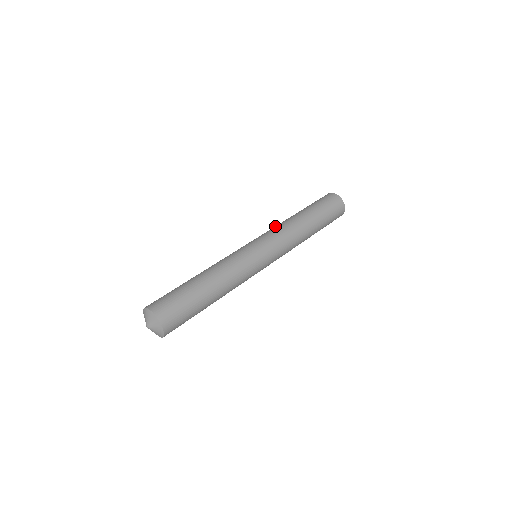
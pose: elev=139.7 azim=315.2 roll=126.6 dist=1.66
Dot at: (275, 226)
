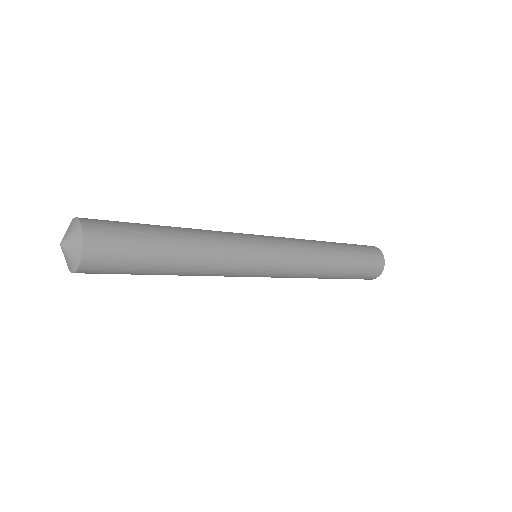
Dot at: occluded
